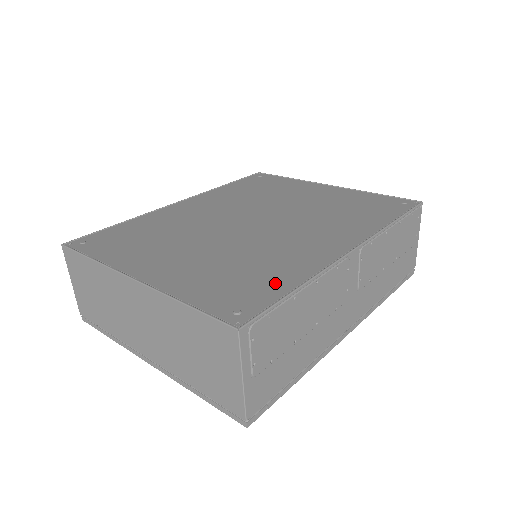
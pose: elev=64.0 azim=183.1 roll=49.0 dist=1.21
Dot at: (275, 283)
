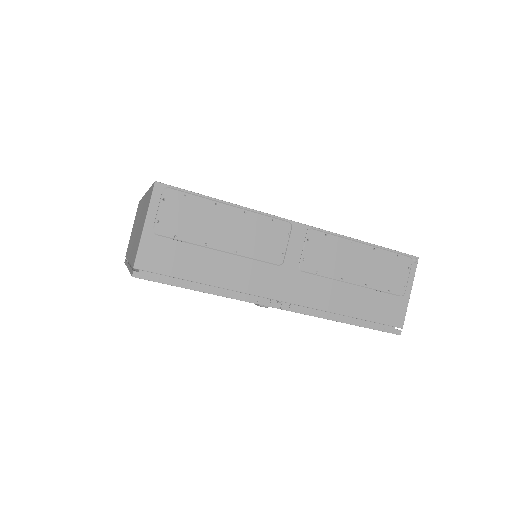
Dot at: occluded
